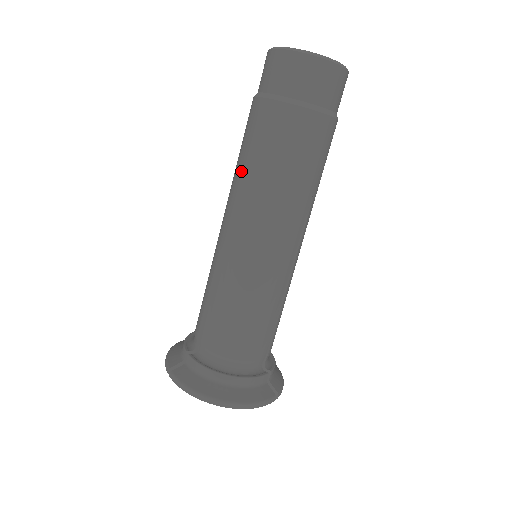
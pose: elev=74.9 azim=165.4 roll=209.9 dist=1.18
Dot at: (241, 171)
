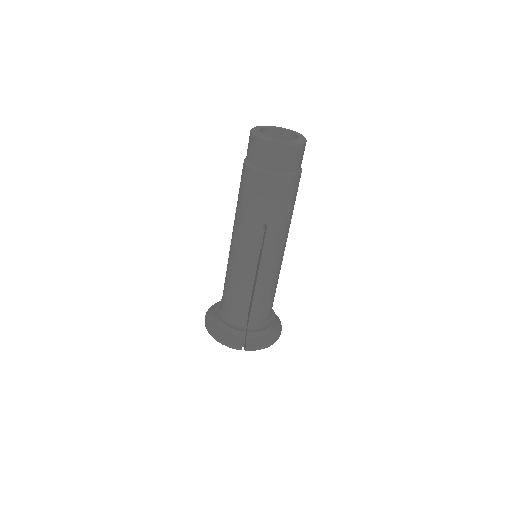
Dot at: occluded
